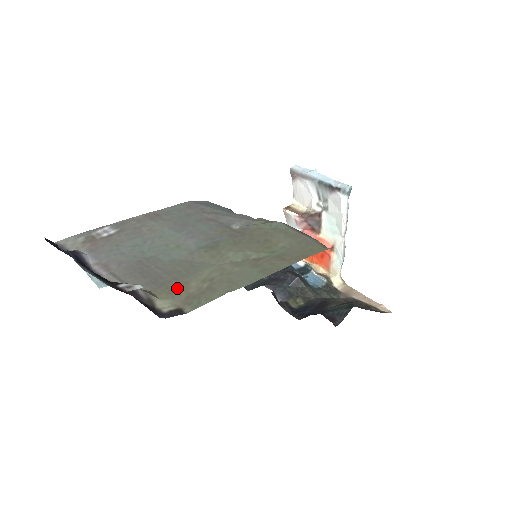
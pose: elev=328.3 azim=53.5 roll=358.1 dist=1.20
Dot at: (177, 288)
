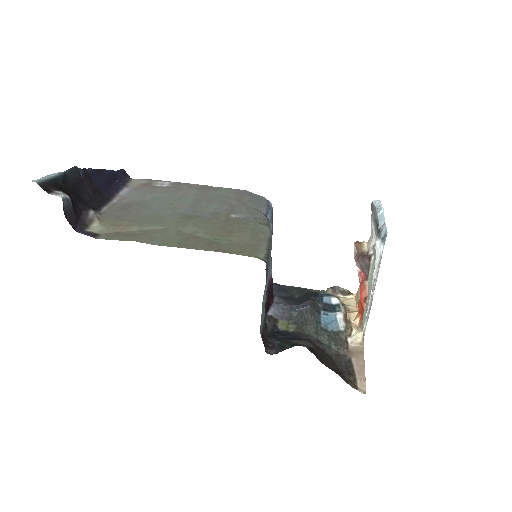
Dot at: (120, 225)
